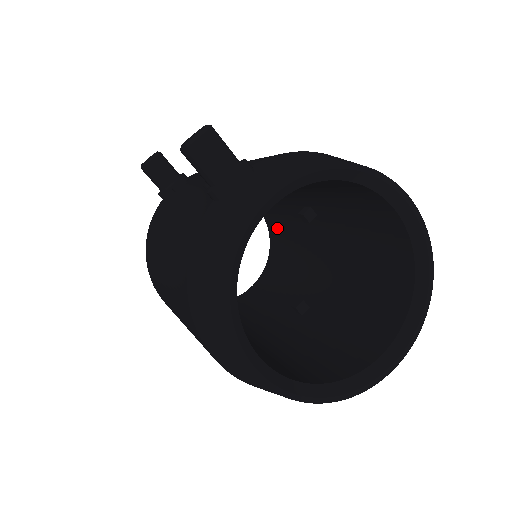
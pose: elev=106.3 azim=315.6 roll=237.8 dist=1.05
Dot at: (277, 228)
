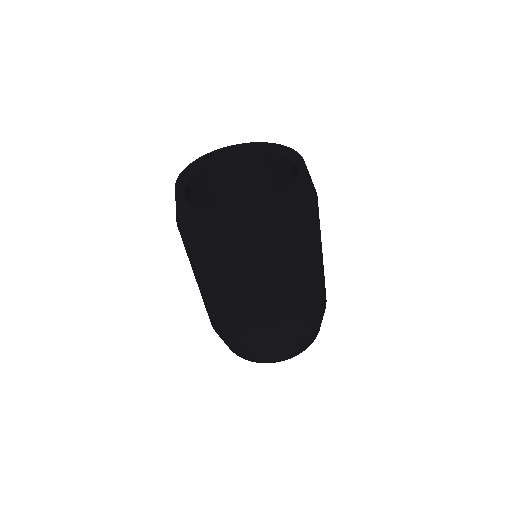
Dot at: occluded
